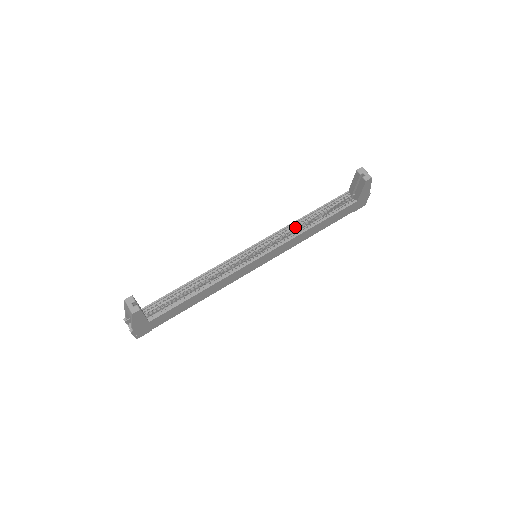
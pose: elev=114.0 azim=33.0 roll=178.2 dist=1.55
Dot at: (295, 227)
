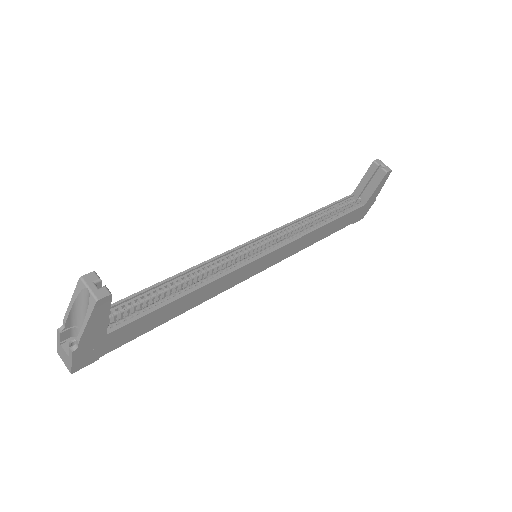
Dot at: (302, 224)
